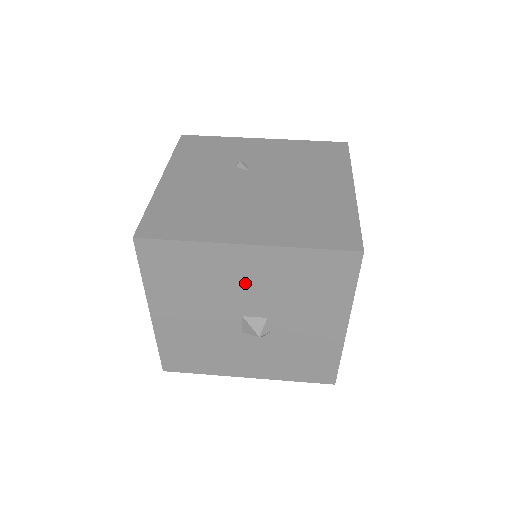
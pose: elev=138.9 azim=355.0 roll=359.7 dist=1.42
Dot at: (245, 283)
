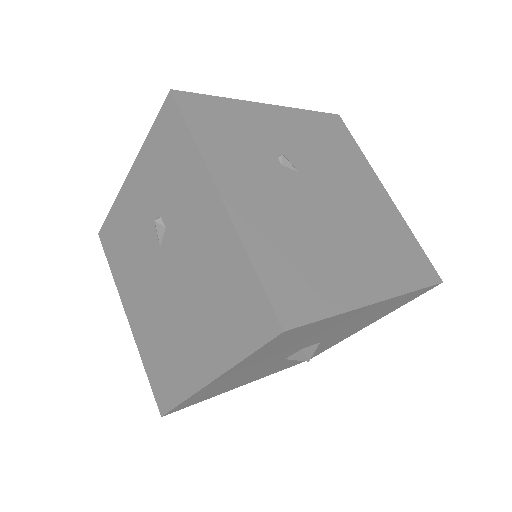
Dot at: (337, 327)
